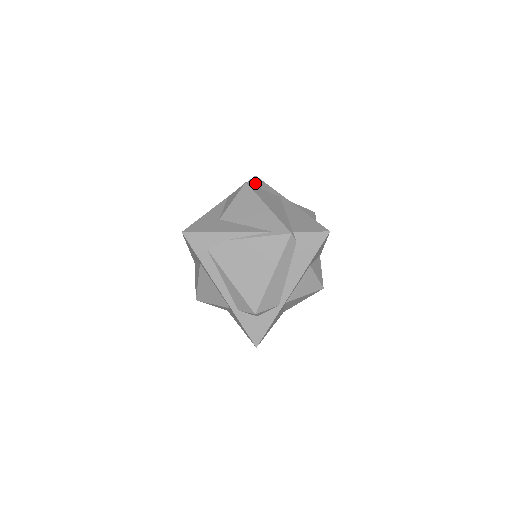
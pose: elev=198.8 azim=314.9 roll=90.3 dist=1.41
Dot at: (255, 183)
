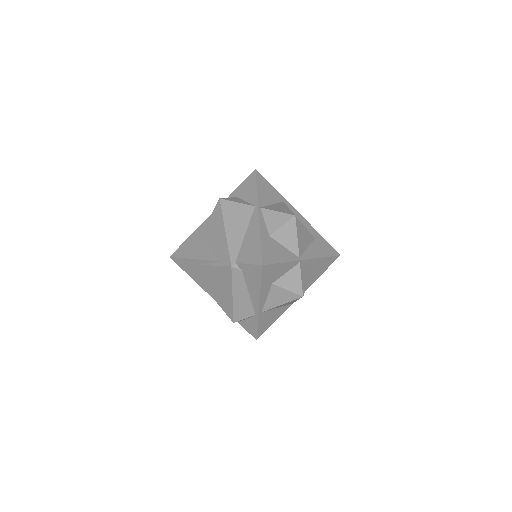
Dot at: (248, 183)
